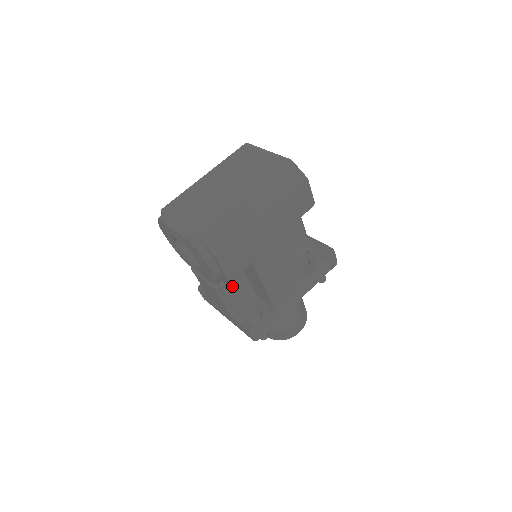
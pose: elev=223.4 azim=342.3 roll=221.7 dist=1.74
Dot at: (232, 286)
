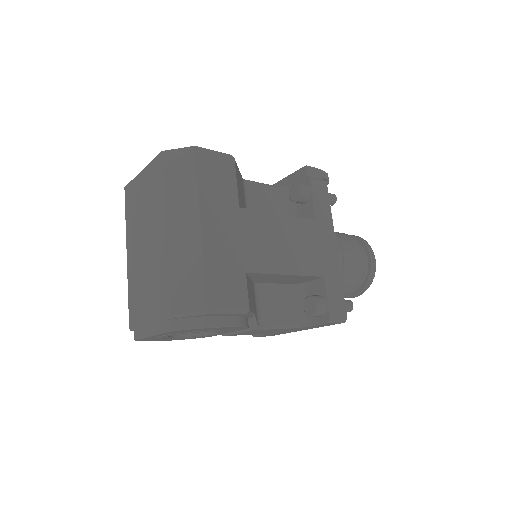
Dot at: (266, 307)
